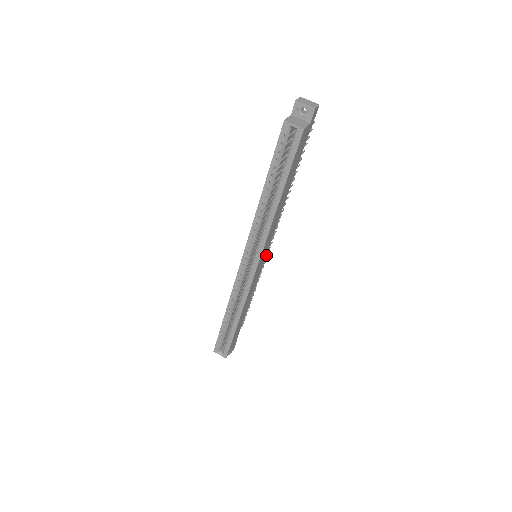
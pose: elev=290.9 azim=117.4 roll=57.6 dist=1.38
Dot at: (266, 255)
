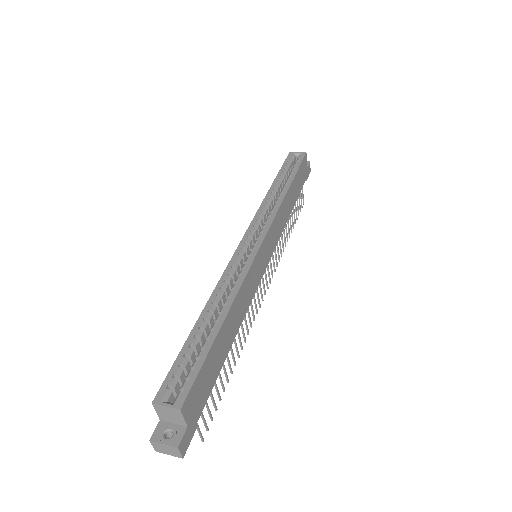
Dot at: (259, 300)
